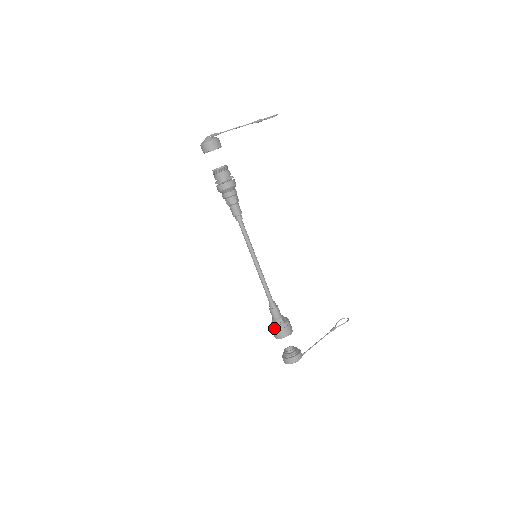
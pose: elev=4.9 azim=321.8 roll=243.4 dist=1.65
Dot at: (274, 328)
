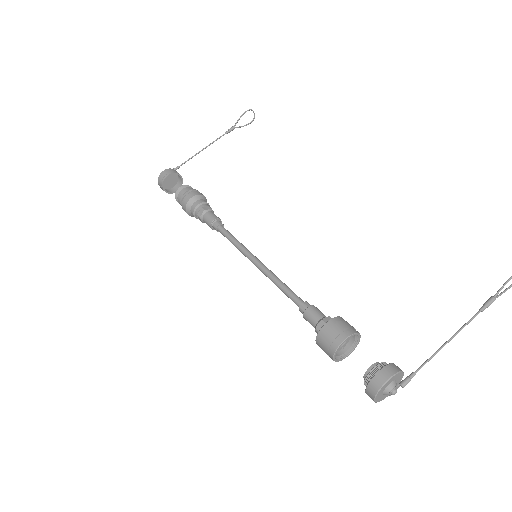
Dot at: (317, 343)
